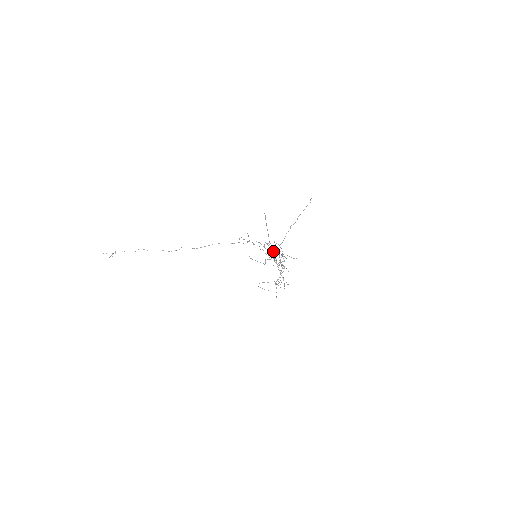
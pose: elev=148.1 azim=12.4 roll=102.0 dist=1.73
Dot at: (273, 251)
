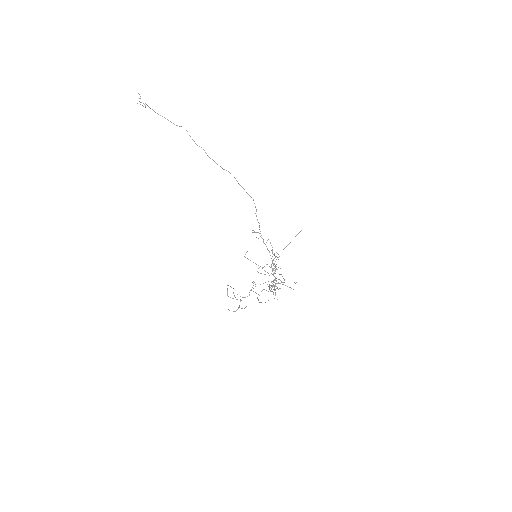
Dot at: occluded
